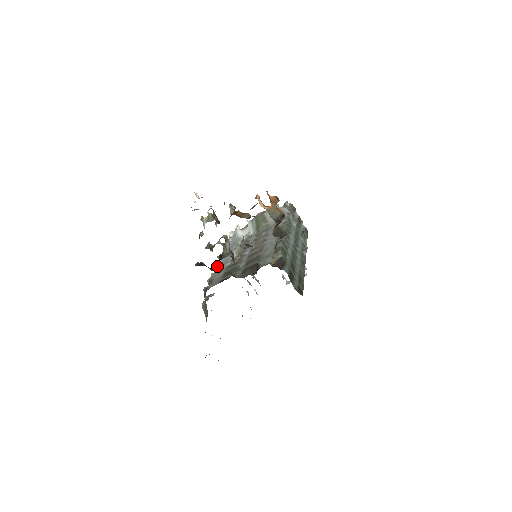
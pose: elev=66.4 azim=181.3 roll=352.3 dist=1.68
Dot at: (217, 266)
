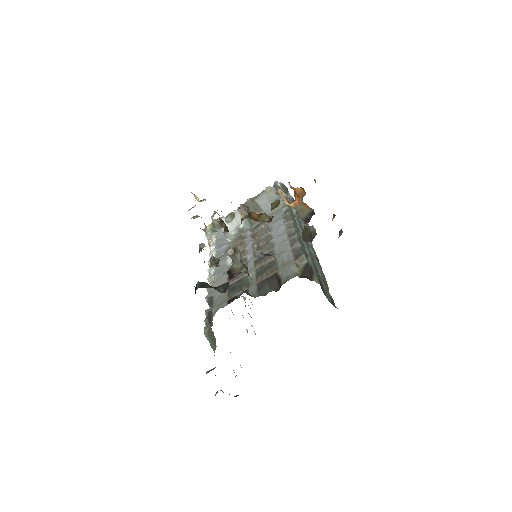
Dot at: (225, 284)
